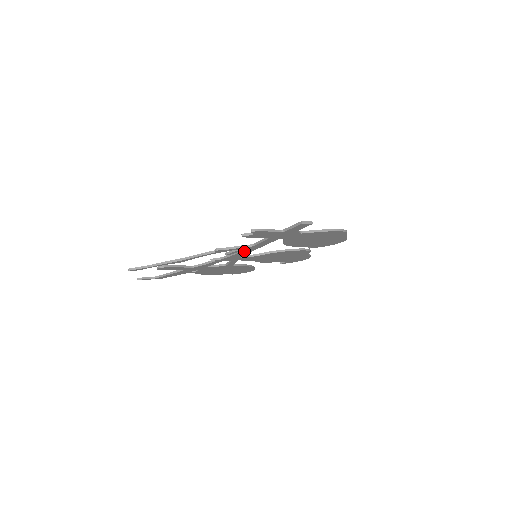
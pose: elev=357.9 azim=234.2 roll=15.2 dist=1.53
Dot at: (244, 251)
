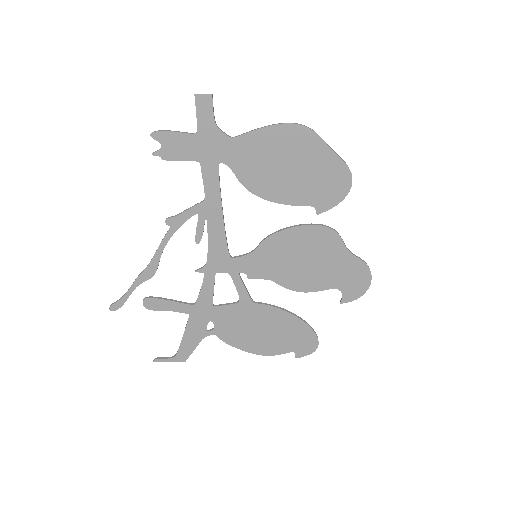
Dot at: (211, 226)
